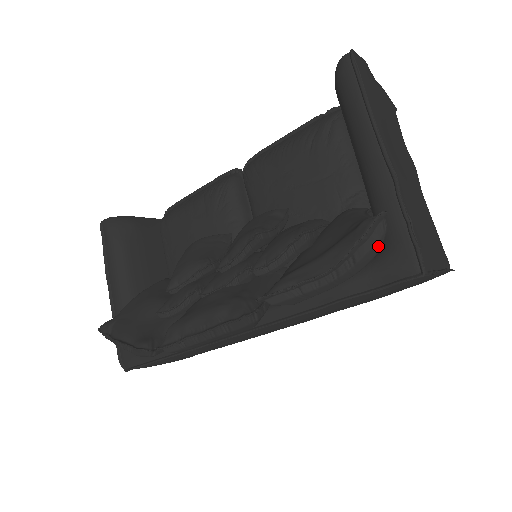
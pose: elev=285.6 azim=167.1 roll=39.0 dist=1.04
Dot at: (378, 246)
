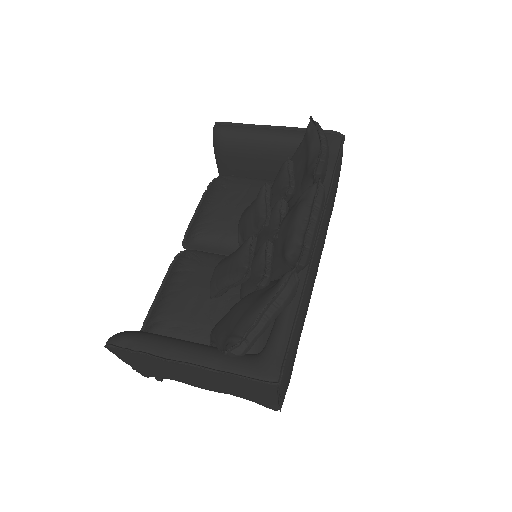
Dot at: occluded
